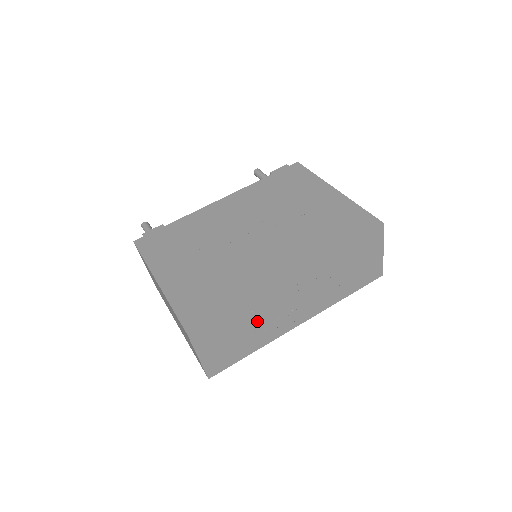
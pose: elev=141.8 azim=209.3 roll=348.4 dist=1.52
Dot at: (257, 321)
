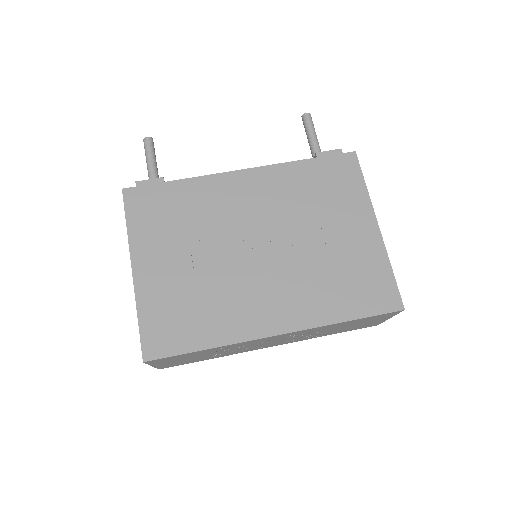
Dot at: (225, 351)
